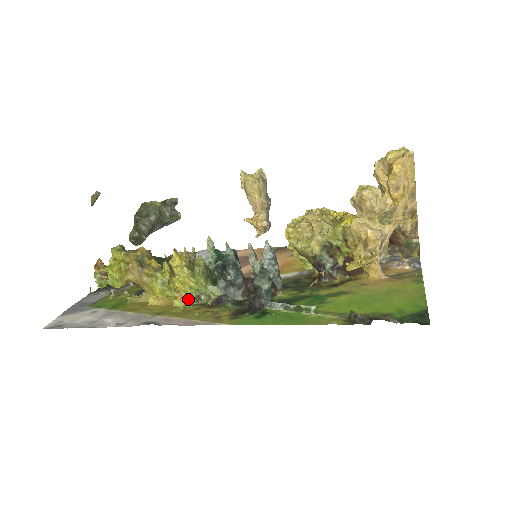
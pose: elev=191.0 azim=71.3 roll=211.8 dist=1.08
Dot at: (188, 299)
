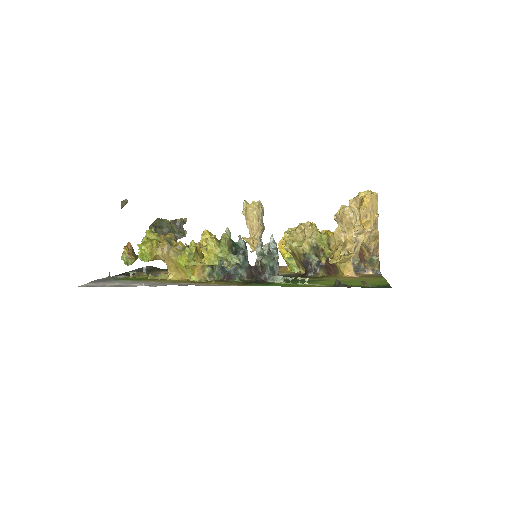
Dot at: (203, 276)
